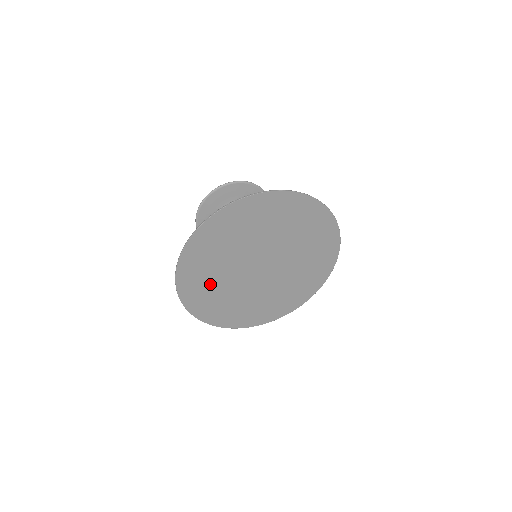
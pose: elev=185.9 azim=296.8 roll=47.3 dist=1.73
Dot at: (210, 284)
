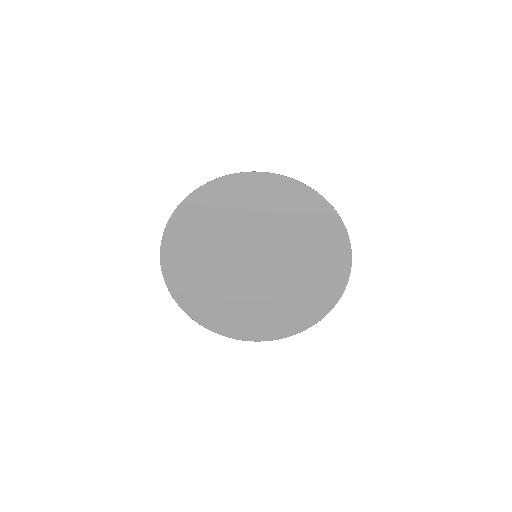
Dot at: (206, 291)
